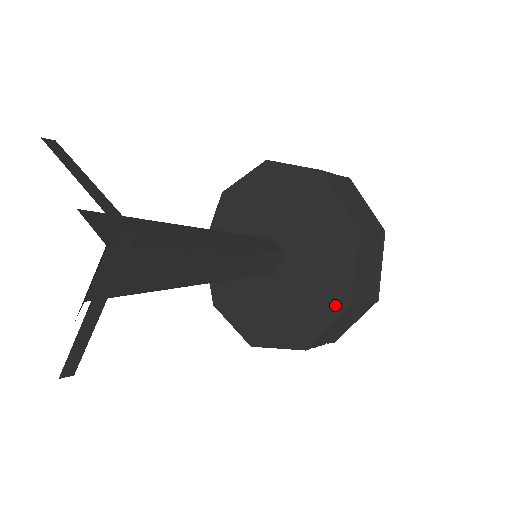
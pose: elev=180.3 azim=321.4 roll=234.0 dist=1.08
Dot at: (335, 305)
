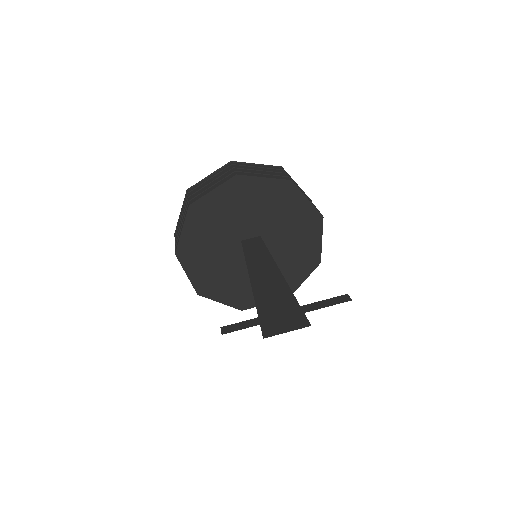
Dot at: (315, 227)
